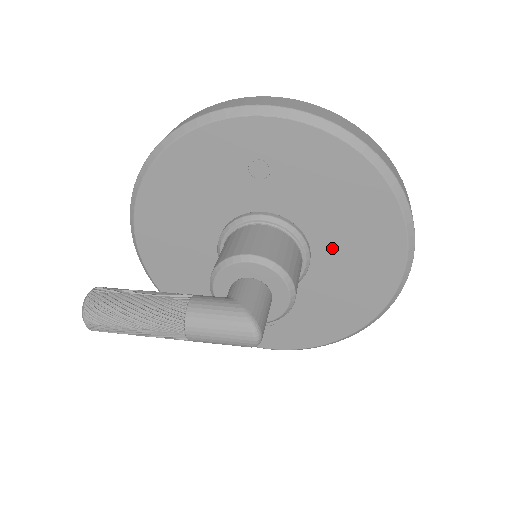
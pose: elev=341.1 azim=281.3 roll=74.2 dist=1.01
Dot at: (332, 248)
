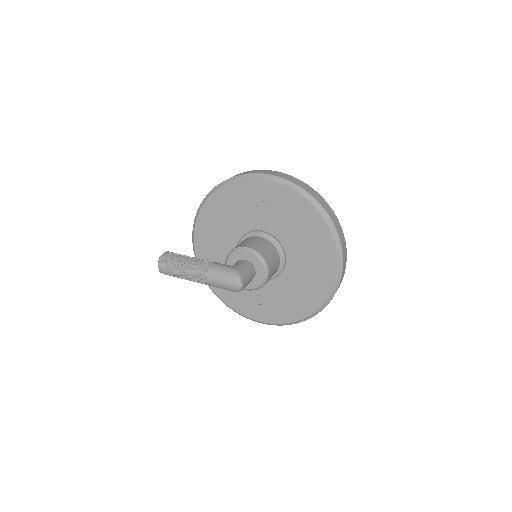
Dot at: (298, 258)
